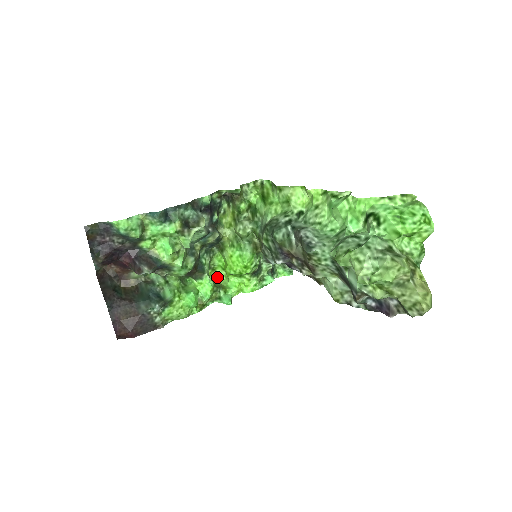
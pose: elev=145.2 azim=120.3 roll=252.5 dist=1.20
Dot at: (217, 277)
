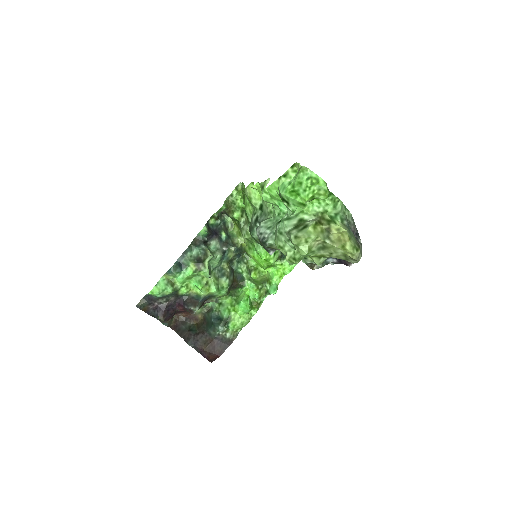
Dot at: (263, 273)
